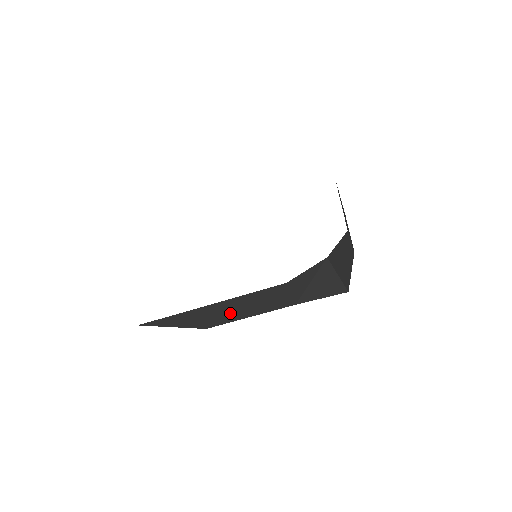
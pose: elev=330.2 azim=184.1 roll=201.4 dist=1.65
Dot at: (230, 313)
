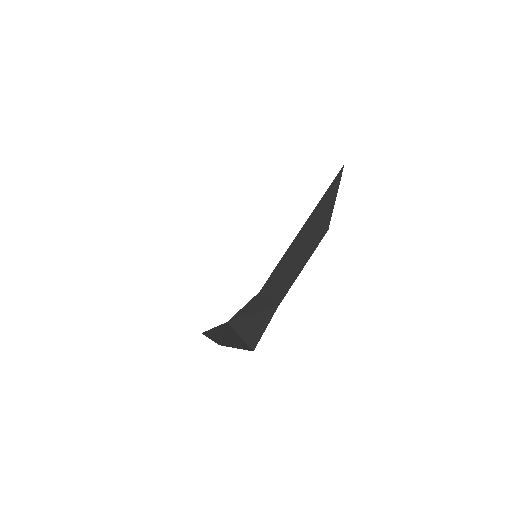
Dot at: occluded
